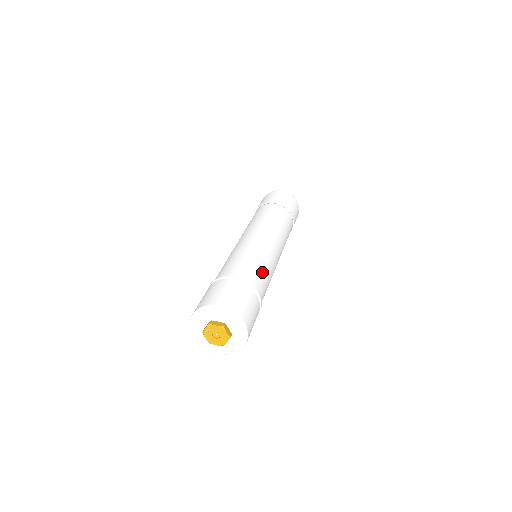
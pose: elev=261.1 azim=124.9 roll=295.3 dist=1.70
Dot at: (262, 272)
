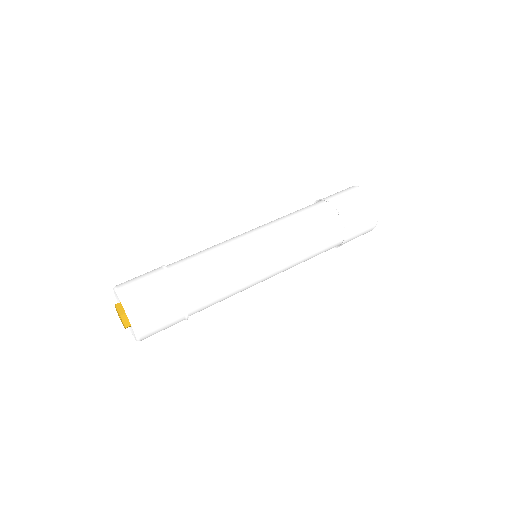
Dot at: (216, 282)
